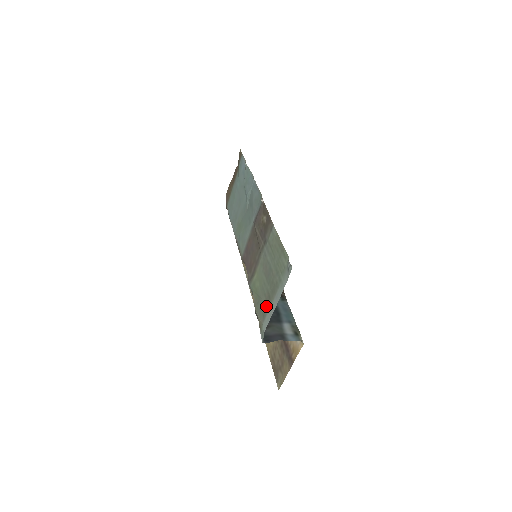
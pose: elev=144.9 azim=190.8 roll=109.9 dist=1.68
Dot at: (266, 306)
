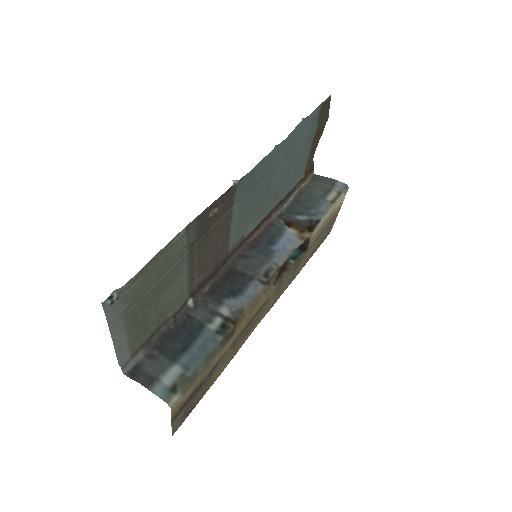
Dot at: (136, 332)
